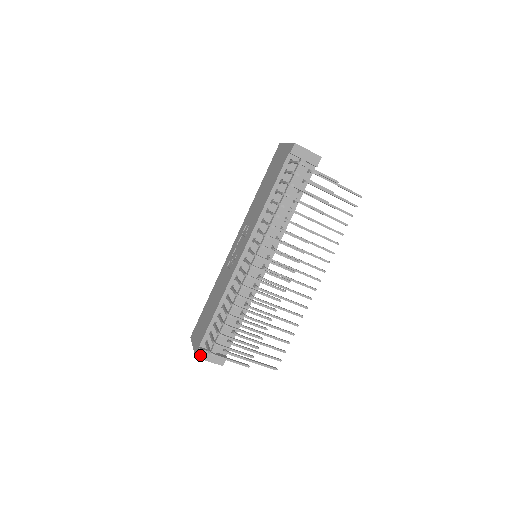
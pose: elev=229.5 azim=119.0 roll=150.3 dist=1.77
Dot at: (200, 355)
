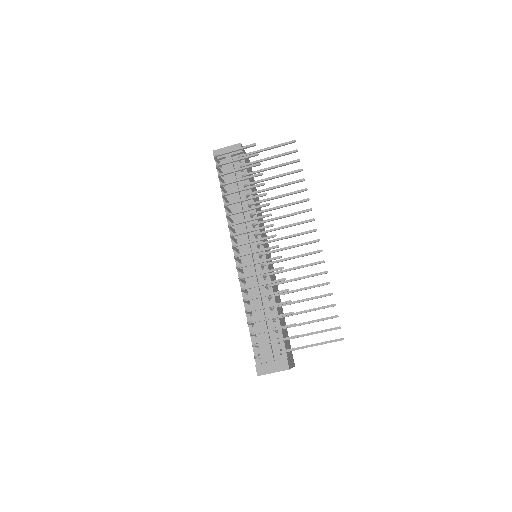
Dot at: (260, 371)
